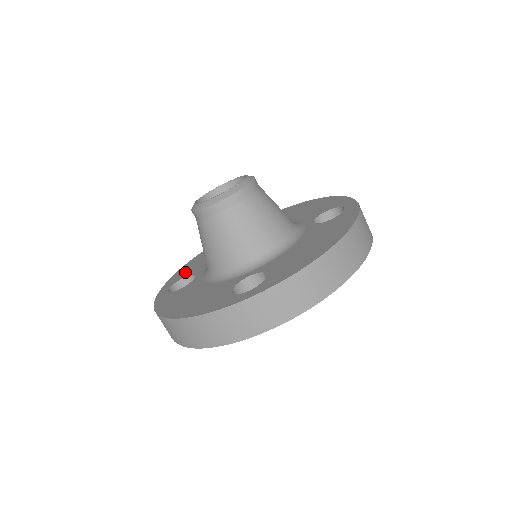
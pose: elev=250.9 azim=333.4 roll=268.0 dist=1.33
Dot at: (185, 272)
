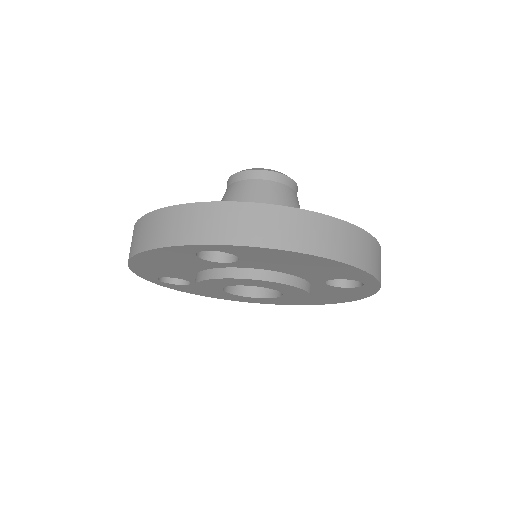
Dot at: occluded
